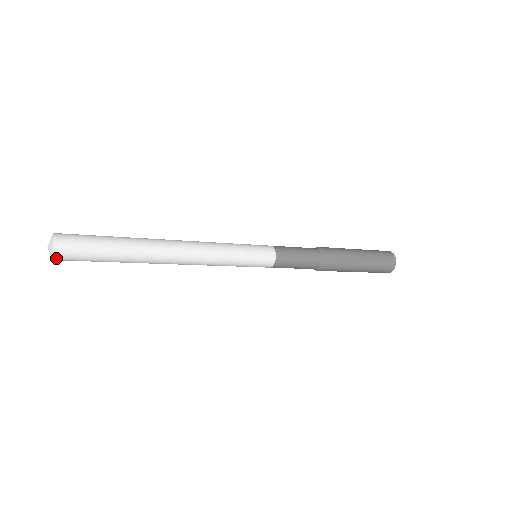
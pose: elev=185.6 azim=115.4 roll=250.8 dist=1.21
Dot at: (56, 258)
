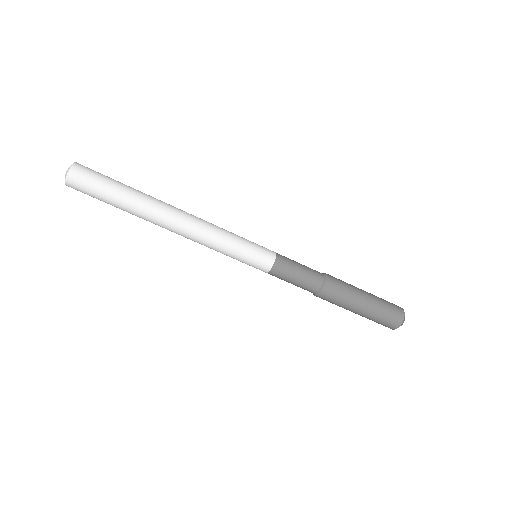
Dot at: (75, 167)
